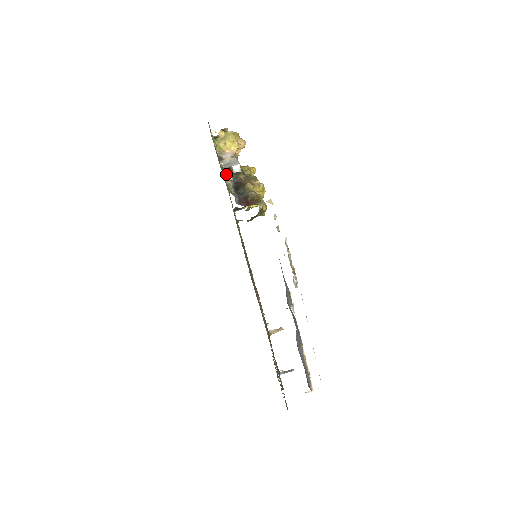
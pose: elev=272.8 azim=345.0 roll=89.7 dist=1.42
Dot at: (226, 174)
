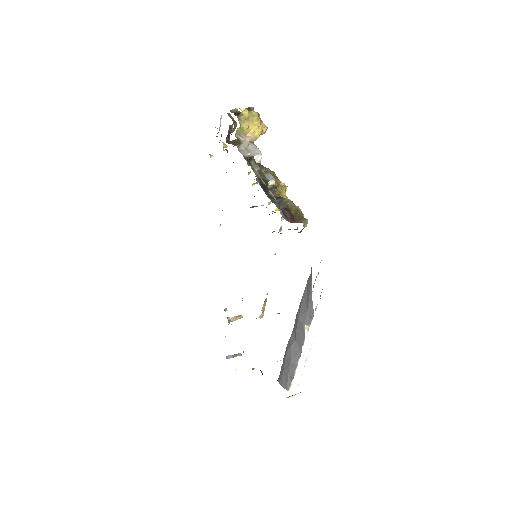
Dot at: (269, 177)
